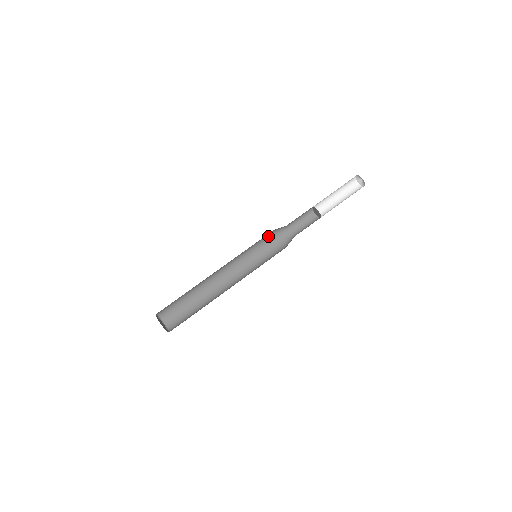
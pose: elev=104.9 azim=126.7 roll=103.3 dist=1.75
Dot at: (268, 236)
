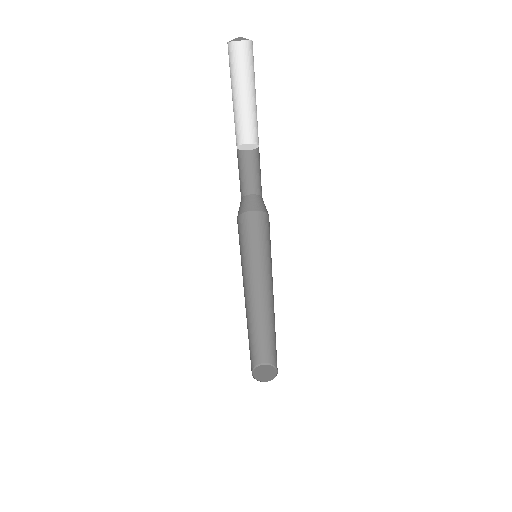
Dot at: occluded
